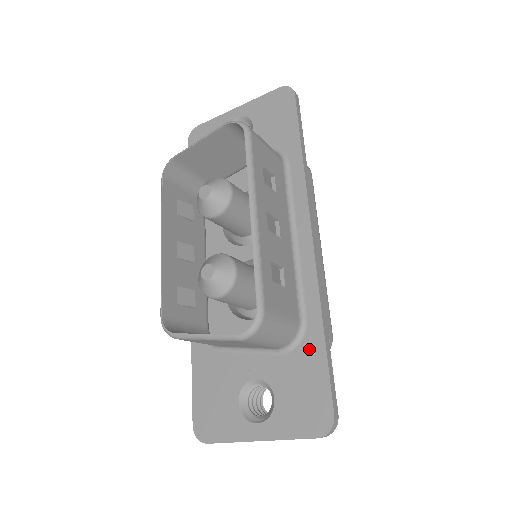
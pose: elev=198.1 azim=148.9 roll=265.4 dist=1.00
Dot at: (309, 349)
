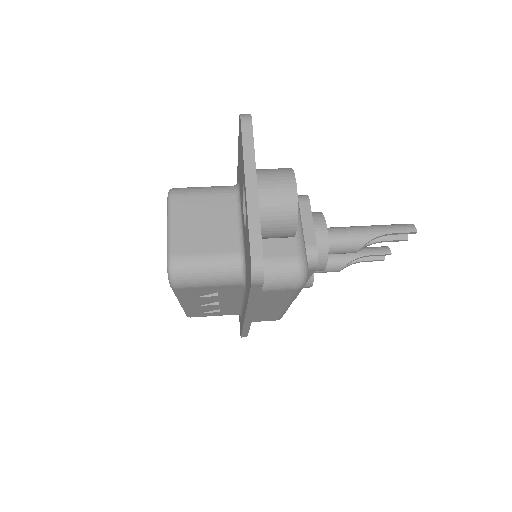
Dot at: occluded
